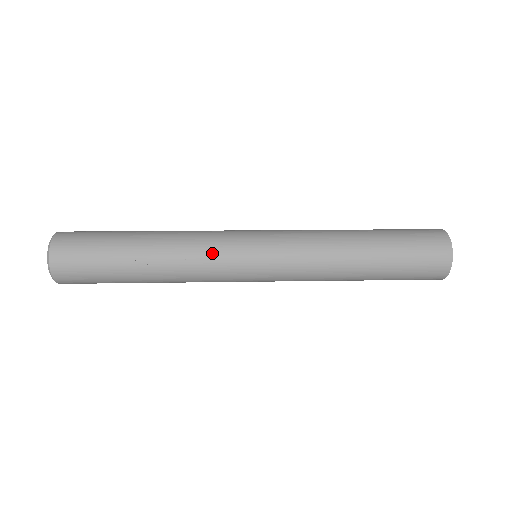
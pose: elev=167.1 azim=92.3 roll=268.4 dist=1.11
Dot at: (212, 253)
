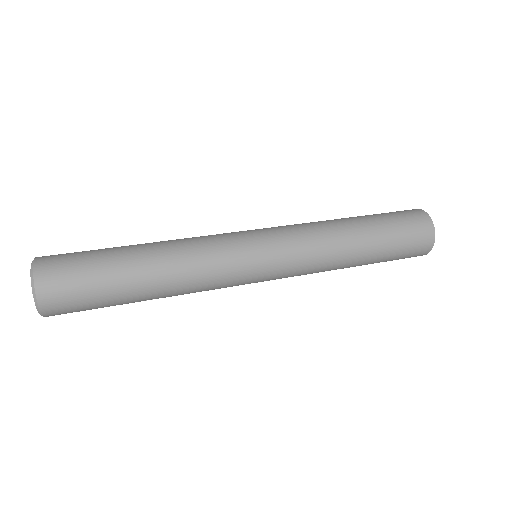
Dot at: (220, 286)
